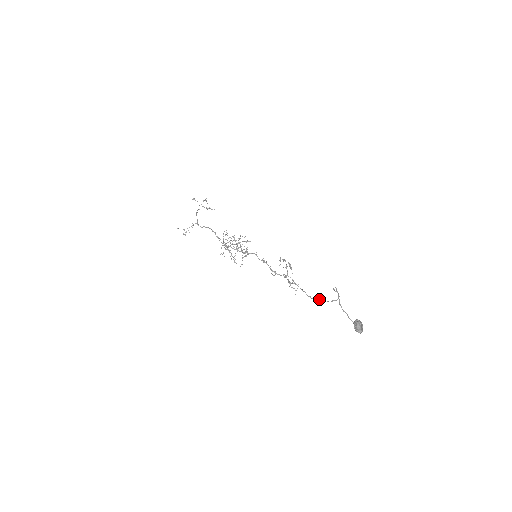
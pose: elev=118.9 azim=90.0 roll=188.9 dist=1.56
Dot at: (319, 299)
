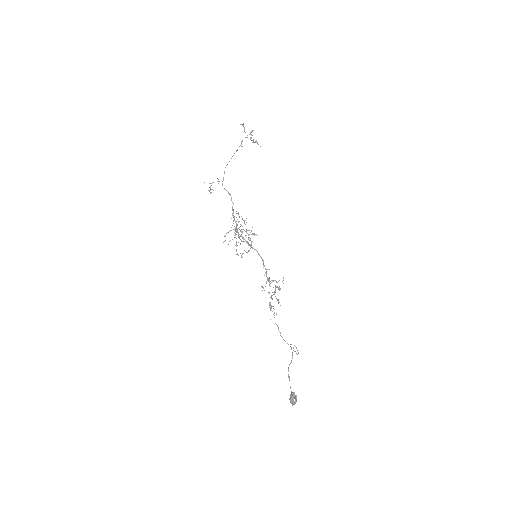
Dot at: (285, 341)
